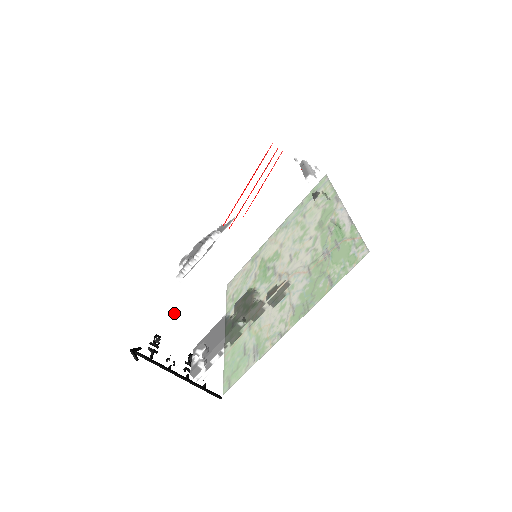
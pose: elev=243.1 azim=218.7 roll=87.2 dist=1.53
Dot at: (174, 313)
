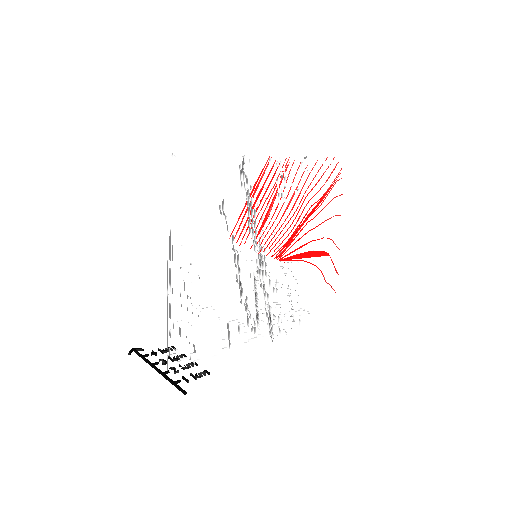
Dot at: occluded
